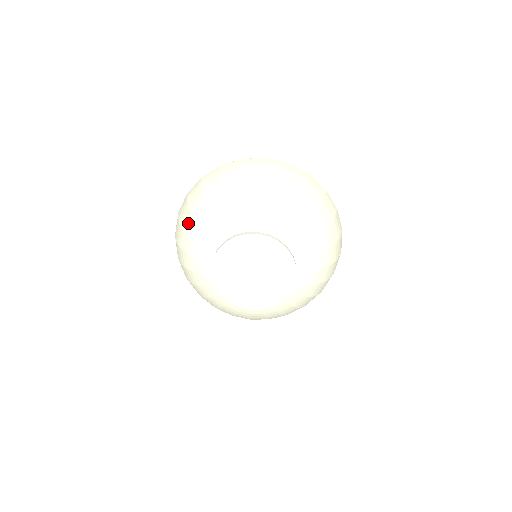
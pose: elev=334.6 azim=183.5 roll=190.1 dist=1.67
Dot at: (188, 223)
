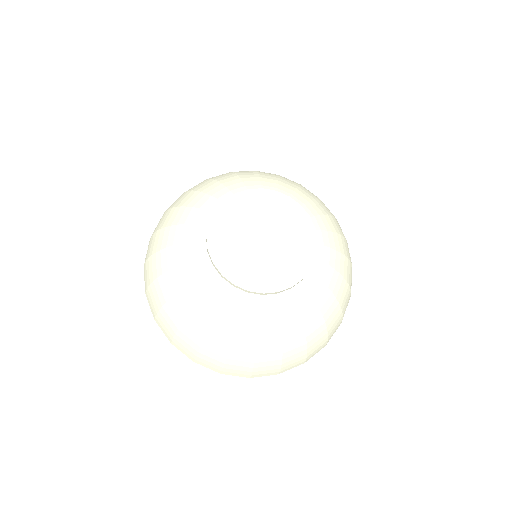
Dot at: (183, 198)
